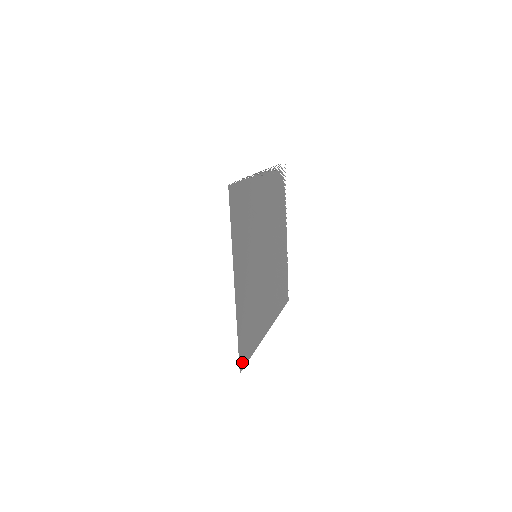
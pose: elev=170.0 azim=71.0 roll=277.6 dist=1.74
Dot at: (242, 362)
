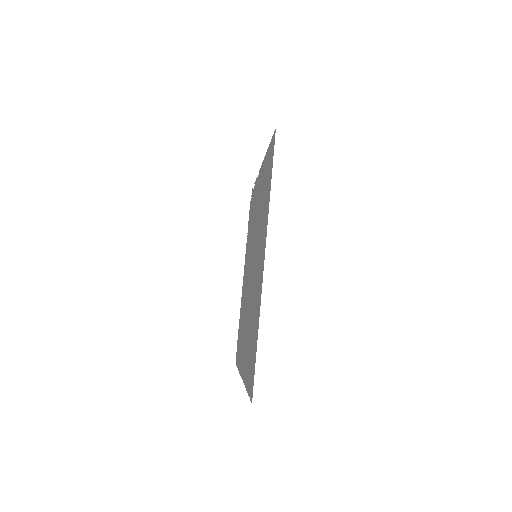
Dot at: (251, 387)
